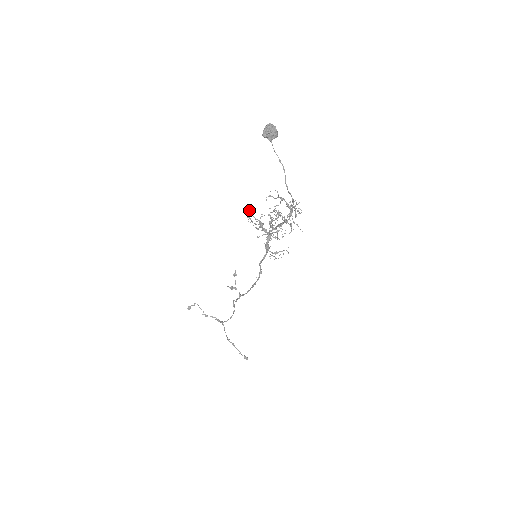
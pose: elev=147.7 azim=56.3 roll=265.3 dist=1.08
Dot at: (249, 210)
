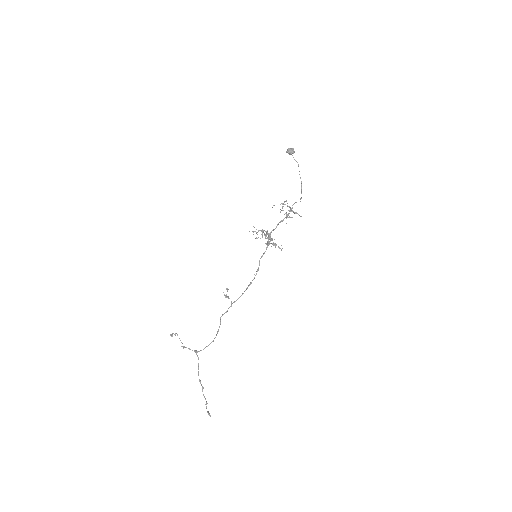
Dot at: occluded
